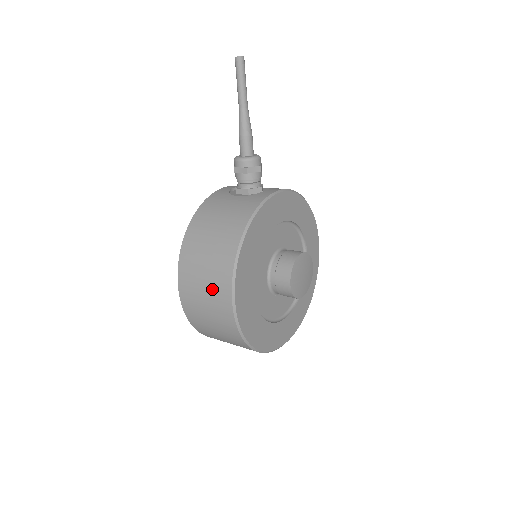
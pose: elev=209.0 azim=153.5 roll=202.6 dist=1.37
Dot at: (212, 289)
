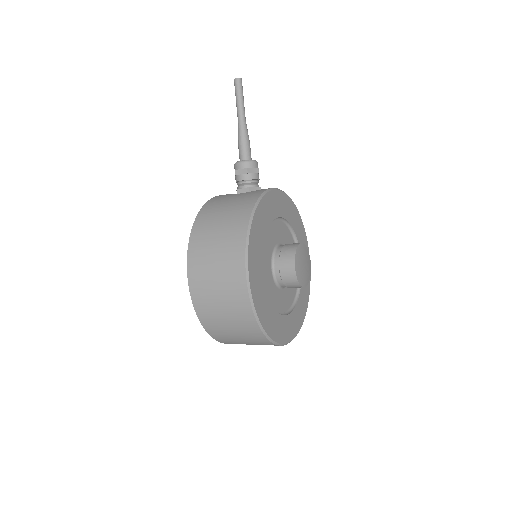
Dot at: (224, 266)
